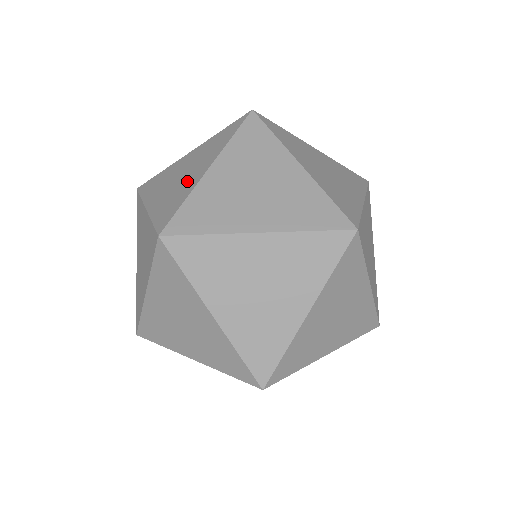
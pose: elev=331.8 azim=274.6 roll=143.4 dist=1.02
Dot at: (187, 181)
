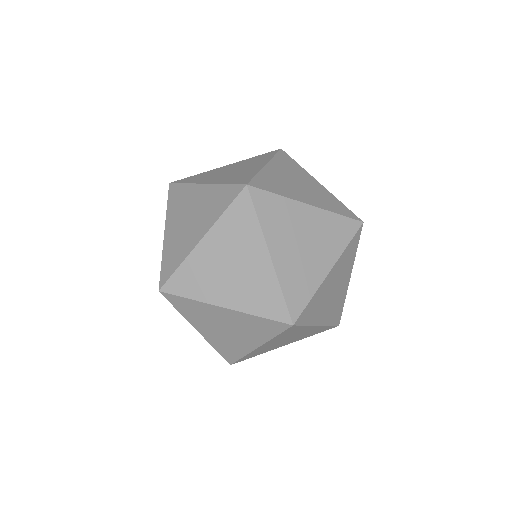
Dot at: (188, 237)
